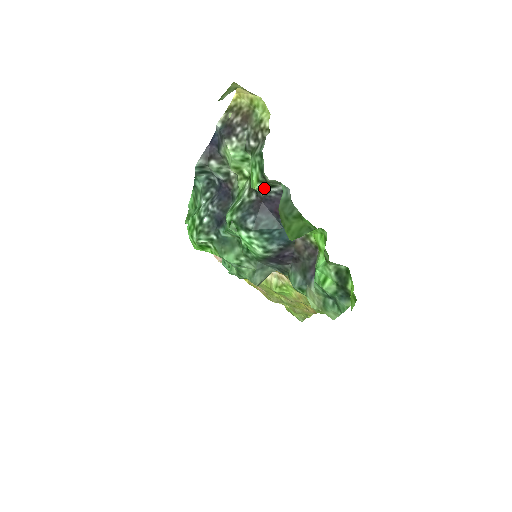
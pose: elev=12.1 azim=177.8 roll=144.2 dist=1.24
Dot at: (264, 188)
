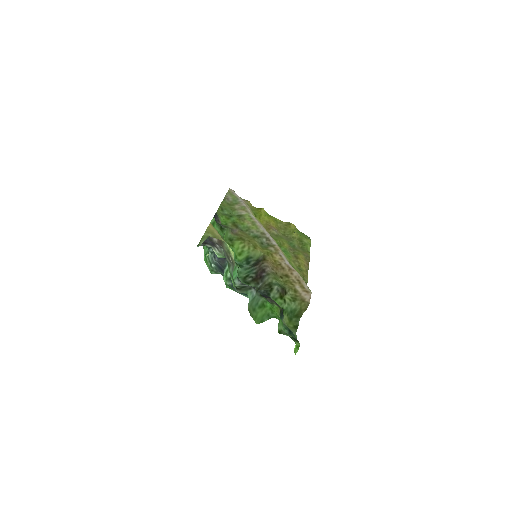
Dot at: (240, 286)
